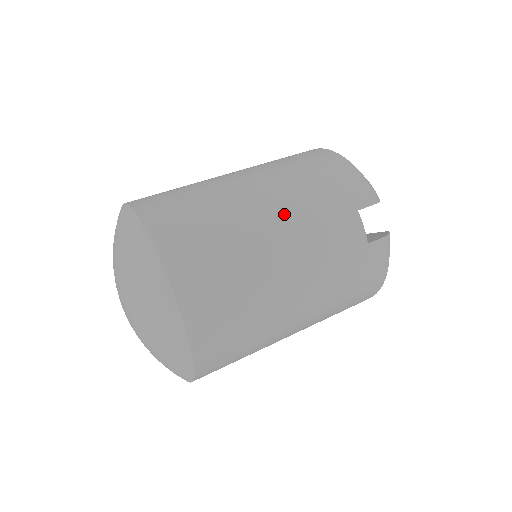
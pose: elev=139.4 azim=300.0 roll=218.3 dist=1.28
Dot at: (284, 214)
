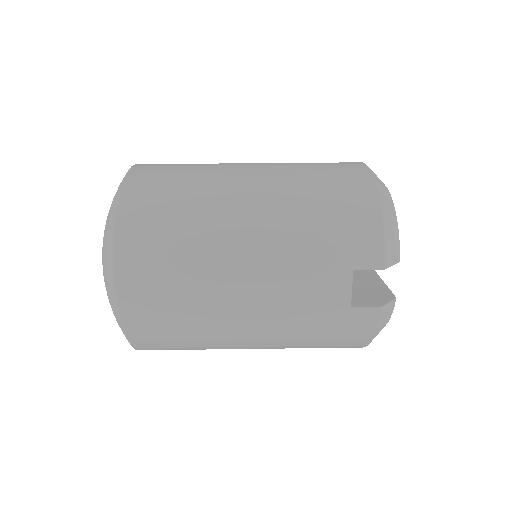
Dot at: (261, 246)
